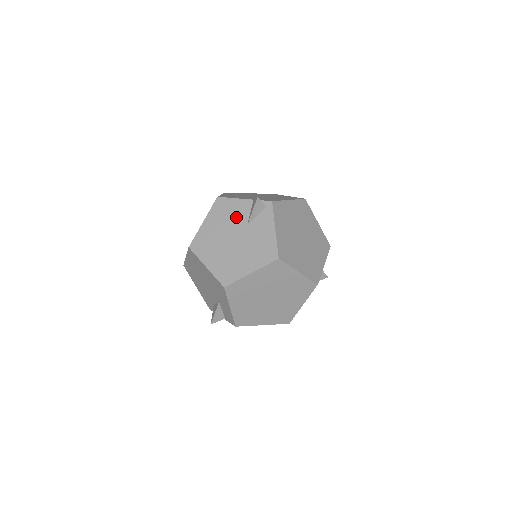
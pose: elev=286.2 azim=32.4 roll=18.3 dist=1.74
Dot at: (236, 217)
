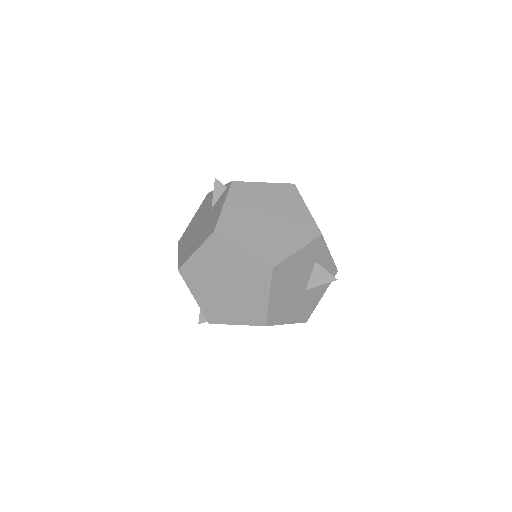
Dot at: (209, 205)
